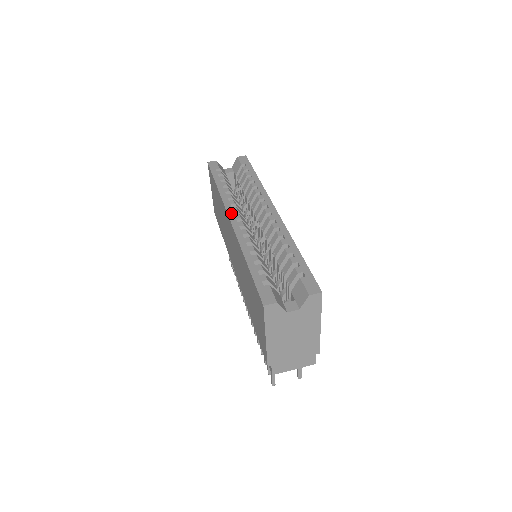
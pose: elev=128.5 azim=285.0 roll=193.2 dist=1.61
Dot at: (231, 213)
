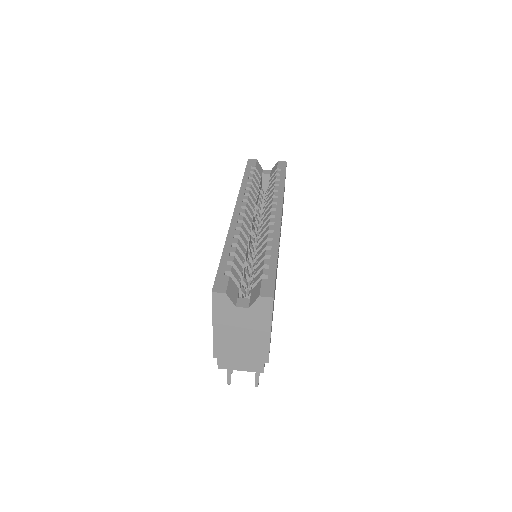
Dot at: (238, 206)
